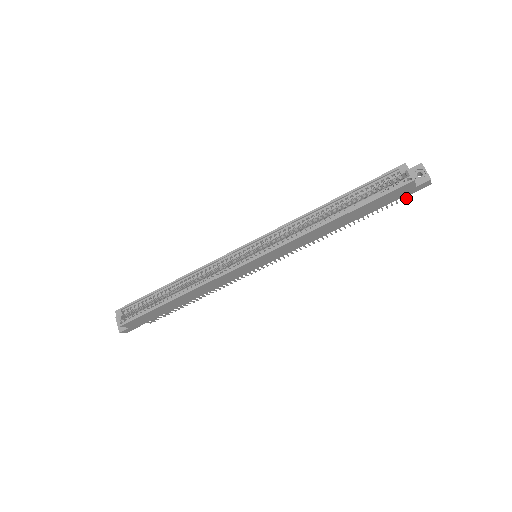
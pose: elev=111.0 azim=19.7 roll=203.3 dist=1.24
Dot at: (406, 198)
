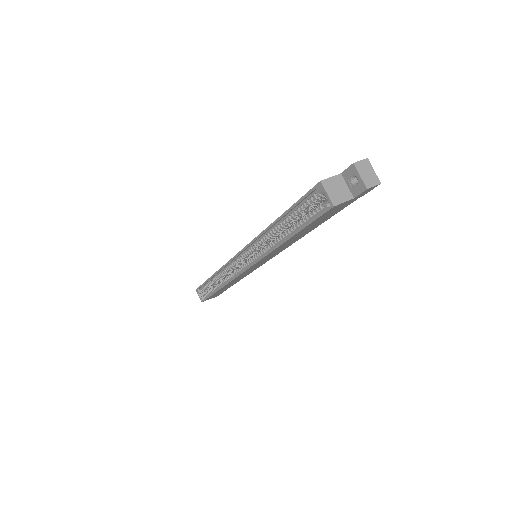
Dot at: occluded
